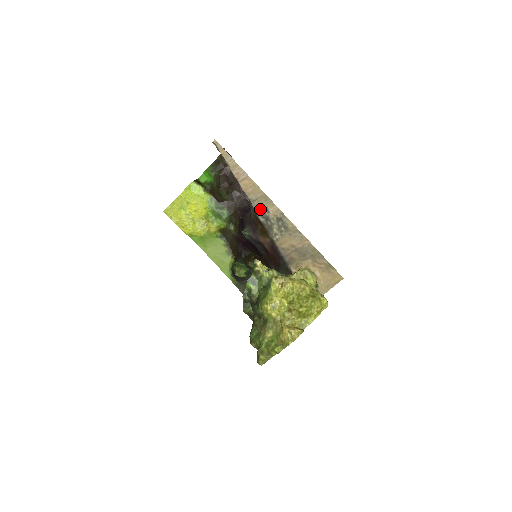
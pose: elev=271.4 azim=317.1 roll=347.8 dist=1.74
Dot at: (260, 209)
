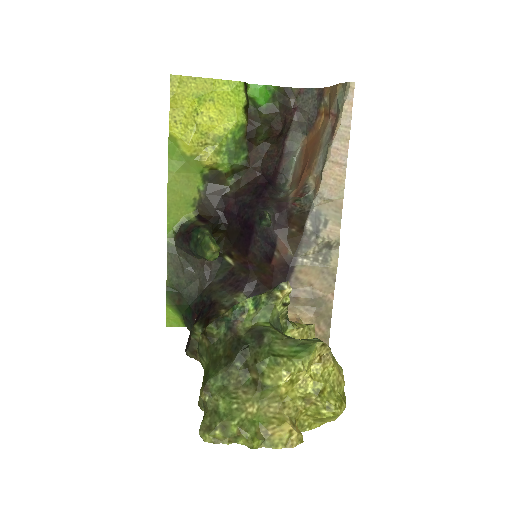
Dot at: (319, 213)
